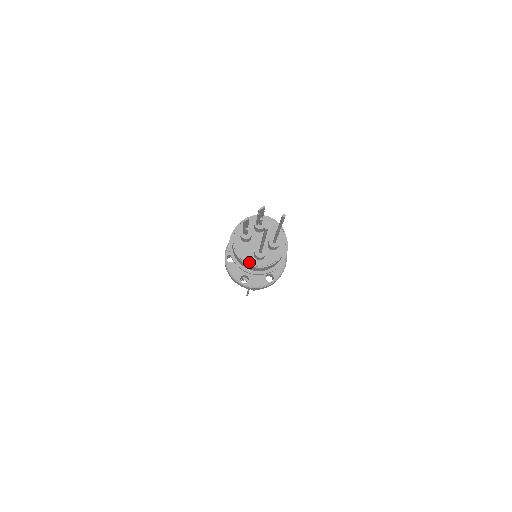
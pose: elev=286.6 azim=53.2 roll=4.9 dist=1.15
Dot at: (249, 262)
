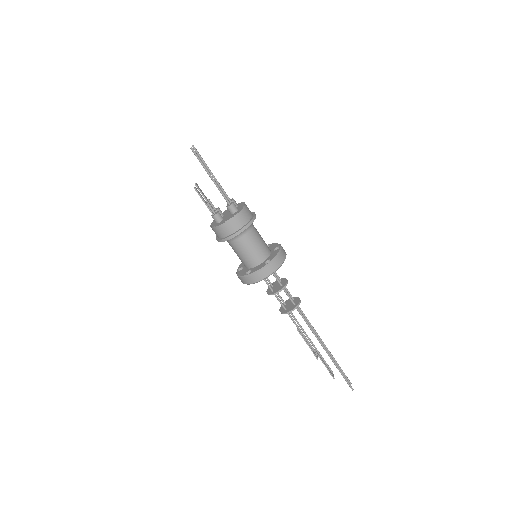
Dot at: (234, 215)
